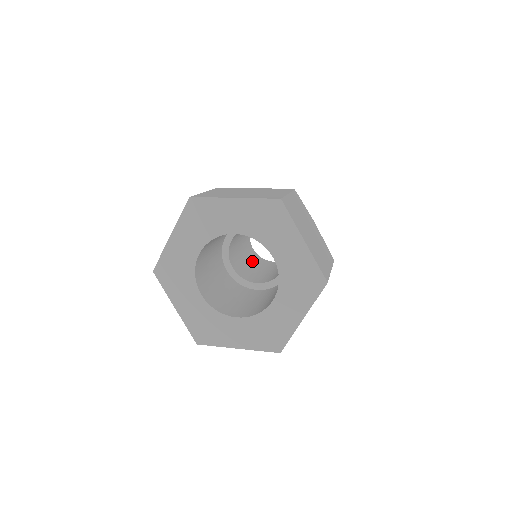
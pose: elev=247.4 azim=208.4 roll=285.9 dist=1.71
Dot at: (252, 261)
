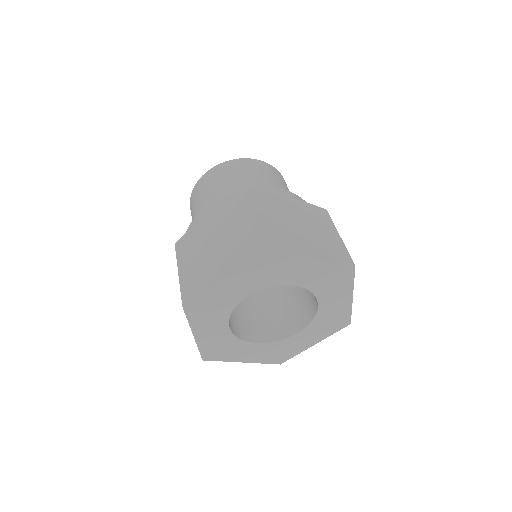
Dot at: occluded
